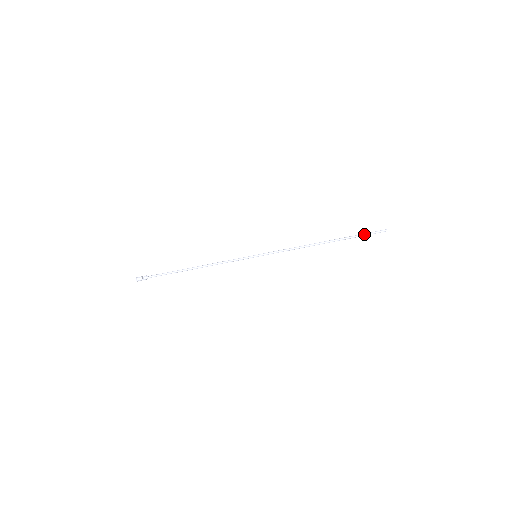
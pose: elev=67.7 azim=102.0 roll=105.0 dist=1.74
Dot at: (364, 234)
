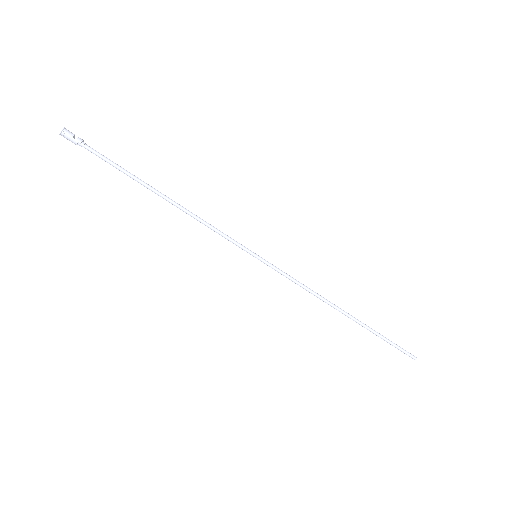
Dot at: occluded
